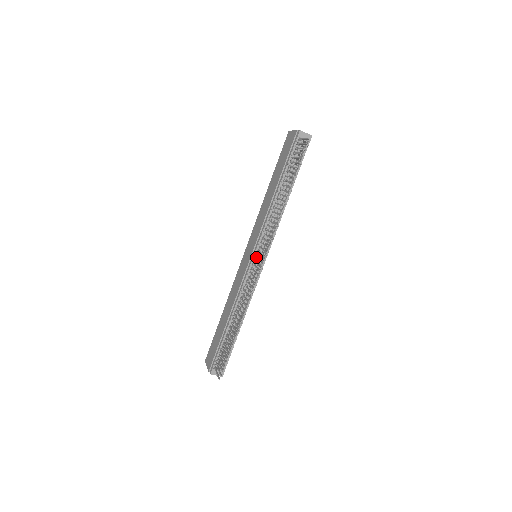
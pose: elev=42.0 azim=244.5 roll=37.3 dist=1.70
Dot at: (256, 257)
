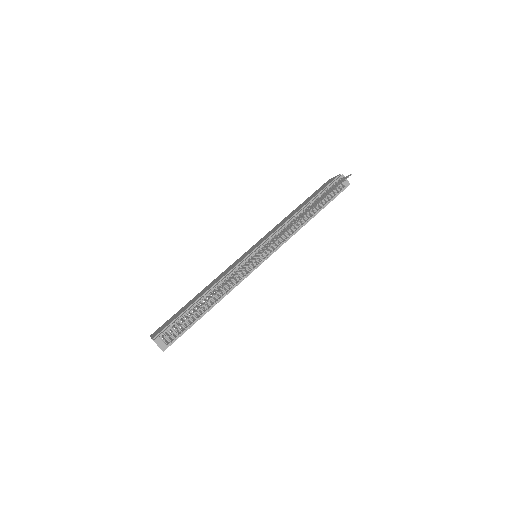
Dot at: occluded
